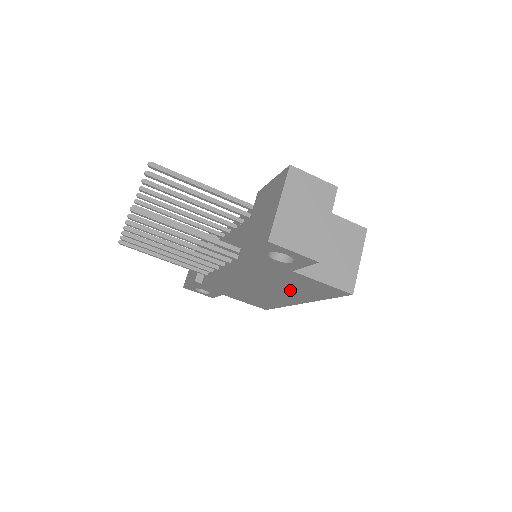
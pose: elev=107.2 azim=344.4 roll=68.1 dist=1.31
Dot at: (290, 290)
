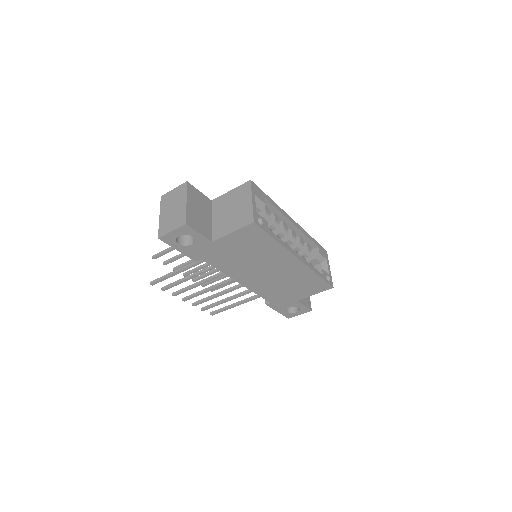
Dot at: (261, 256)
